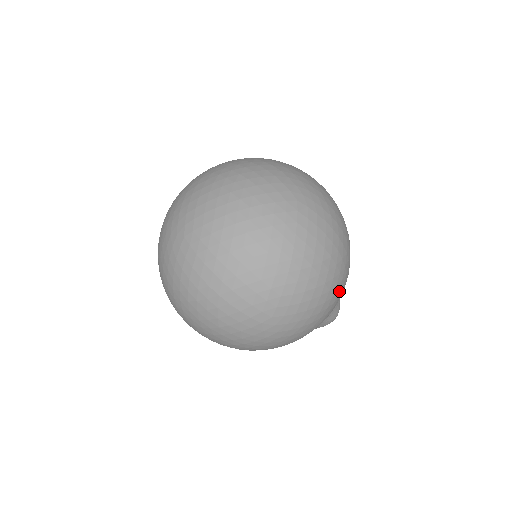
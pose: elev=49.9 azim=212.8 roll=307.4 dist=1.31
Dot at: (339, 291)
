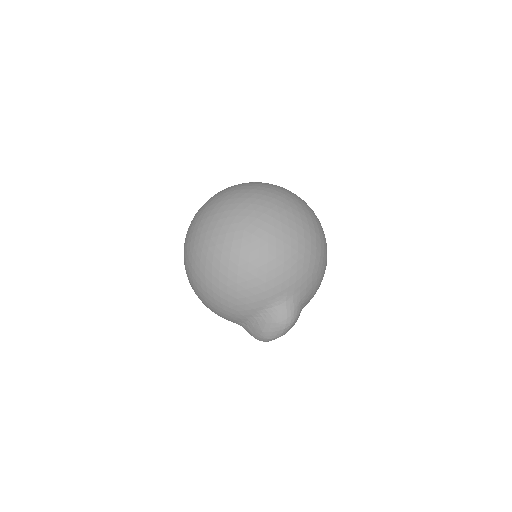
Dot at: (298, 264)
